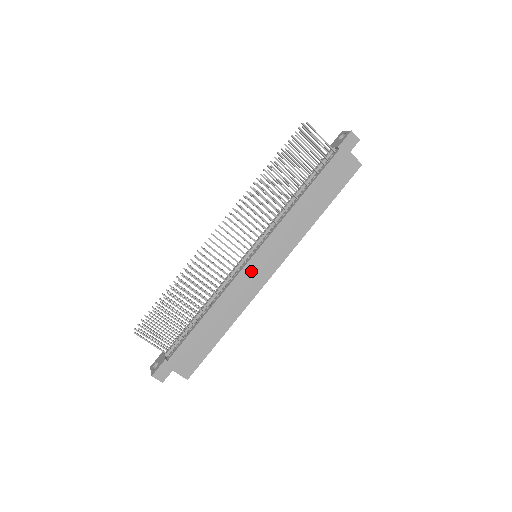
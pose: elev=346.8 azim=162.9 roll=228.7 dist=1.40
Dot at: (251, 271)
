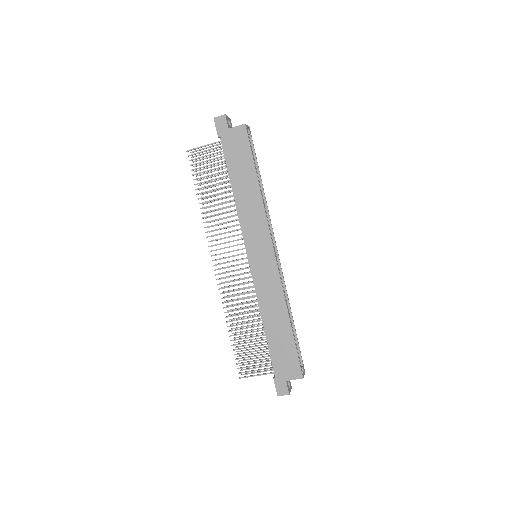
Dot at: (259, 270)
